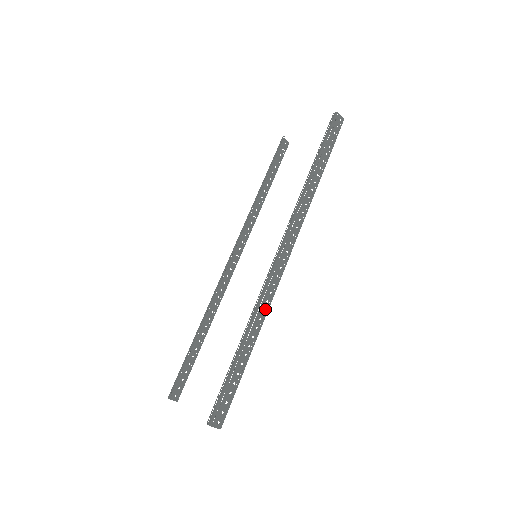
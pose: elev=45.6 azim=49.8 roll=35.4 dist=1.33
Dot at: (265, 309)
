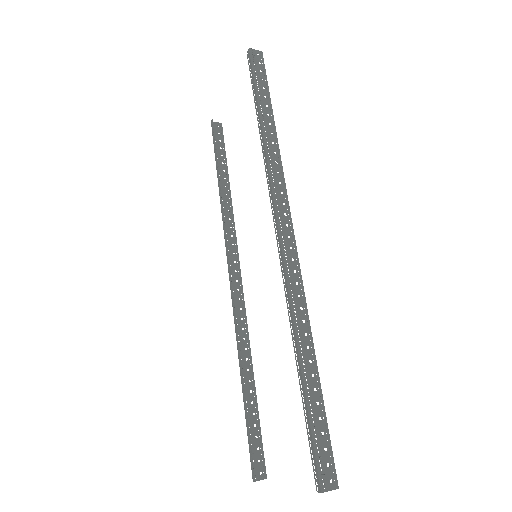
Dot at: (302, 306)
